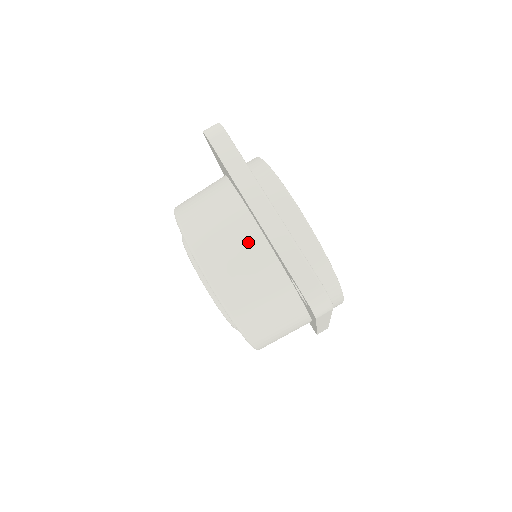
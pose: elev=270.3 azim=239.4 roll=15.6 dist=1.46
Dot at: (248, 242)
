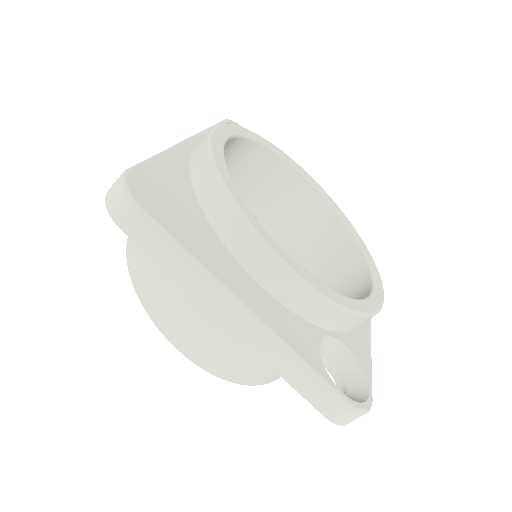
Dot at: occluded
